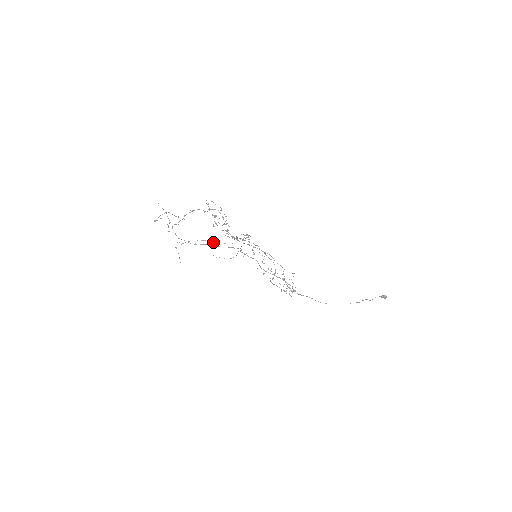
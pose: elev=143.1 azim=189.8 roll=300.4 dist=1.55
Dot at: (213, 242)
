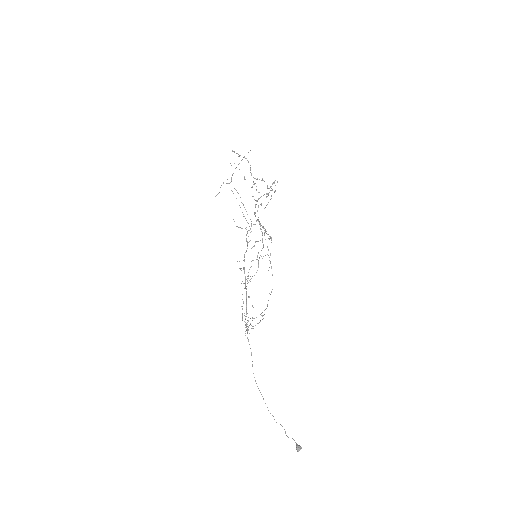
Dot at: occluded
